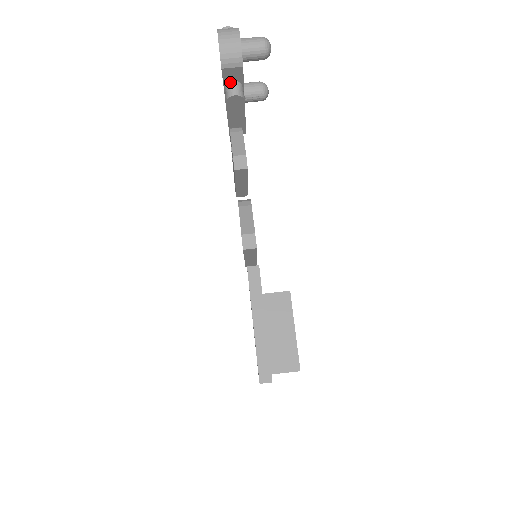
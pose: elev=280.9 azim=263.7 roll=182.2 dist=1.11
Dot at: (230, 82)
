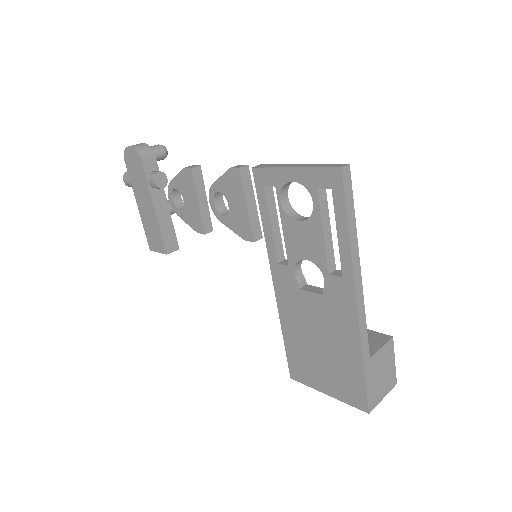
Dot at: (150, 173)
